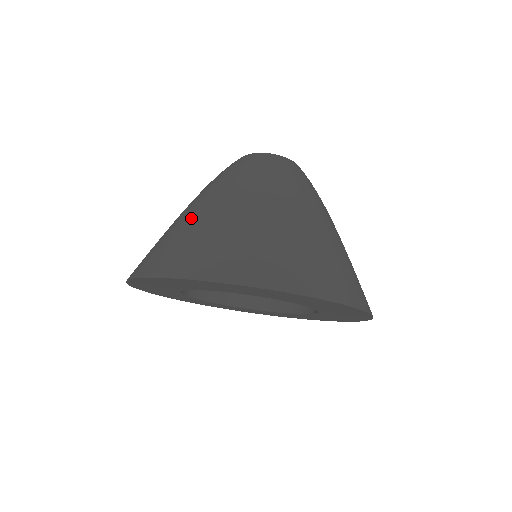
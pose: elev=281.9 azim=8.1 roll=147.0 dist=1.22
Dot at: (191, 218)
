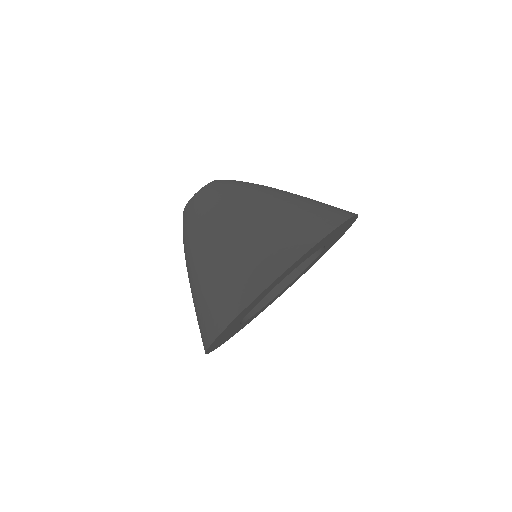
Dot at: (207, 271)
